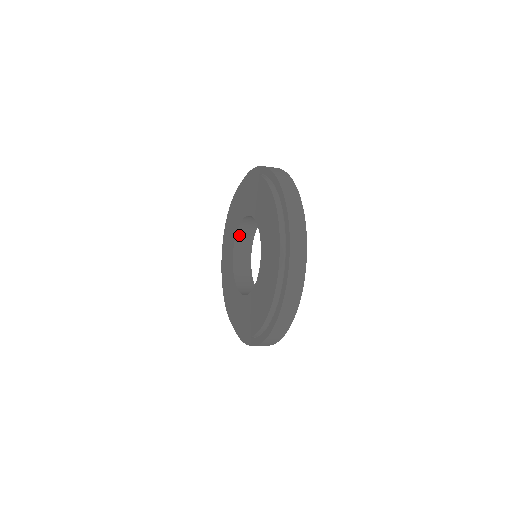
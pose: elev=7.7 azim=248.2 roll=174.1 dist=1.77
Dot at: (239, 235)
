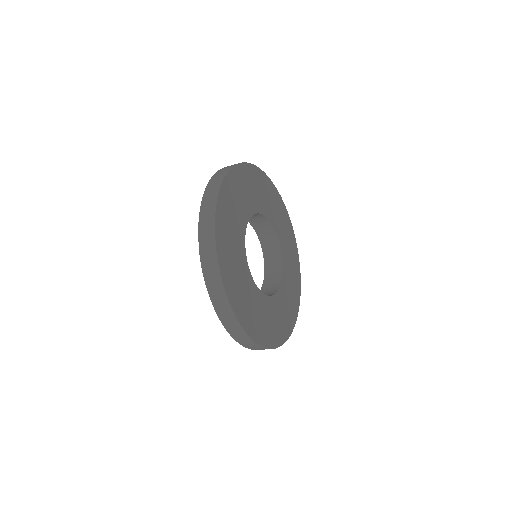
Dot at: (267, 279)
